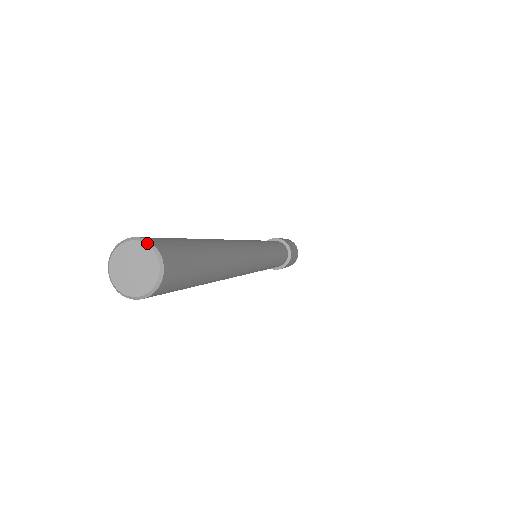
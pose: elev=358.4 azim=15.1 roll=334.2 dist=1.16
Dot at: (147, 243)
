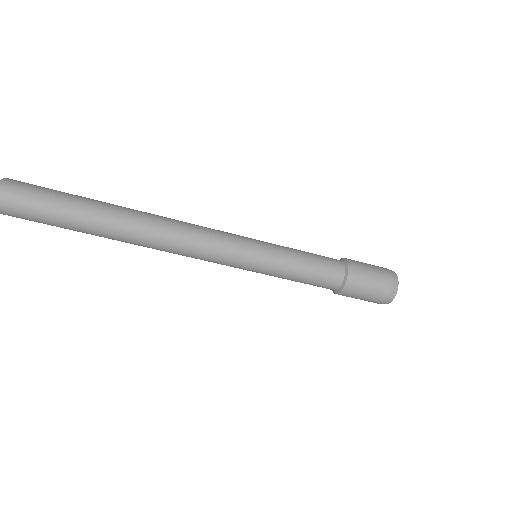
Dot at: occluded
